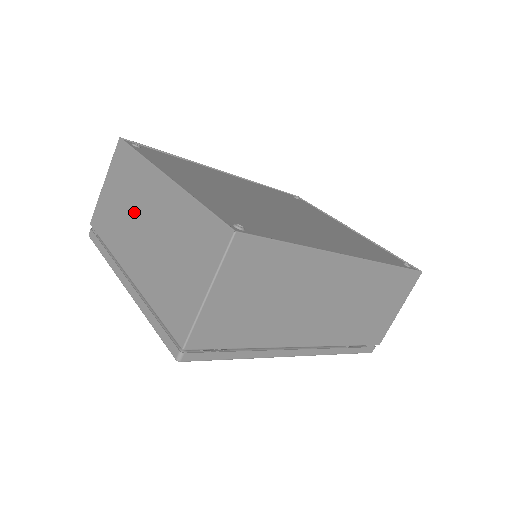
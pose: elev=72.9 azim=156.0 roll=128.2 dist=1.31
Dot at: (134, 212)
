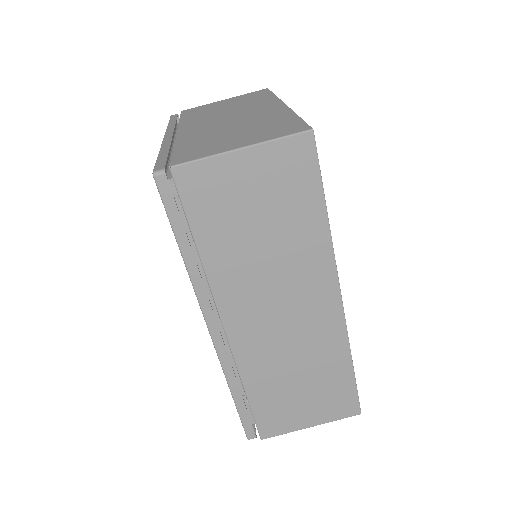
Dot at: (231, 111)
